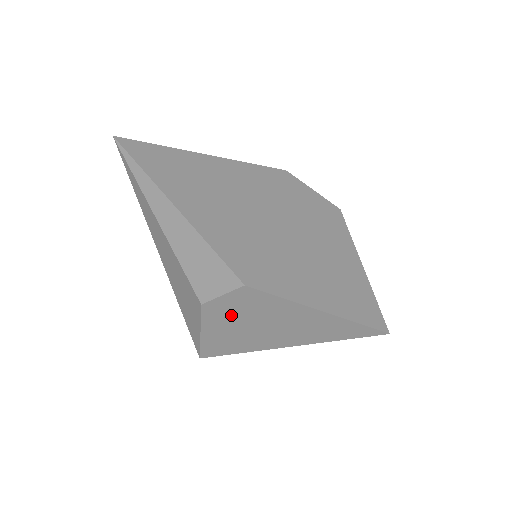
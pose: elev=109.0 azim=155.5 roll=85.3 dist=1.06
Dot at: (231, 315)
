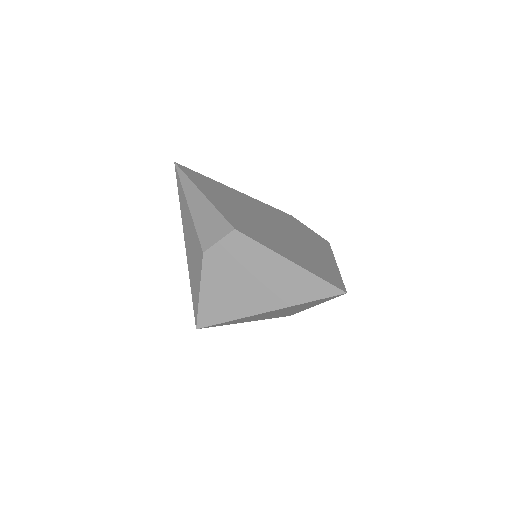
Dot at: (224, 266)
